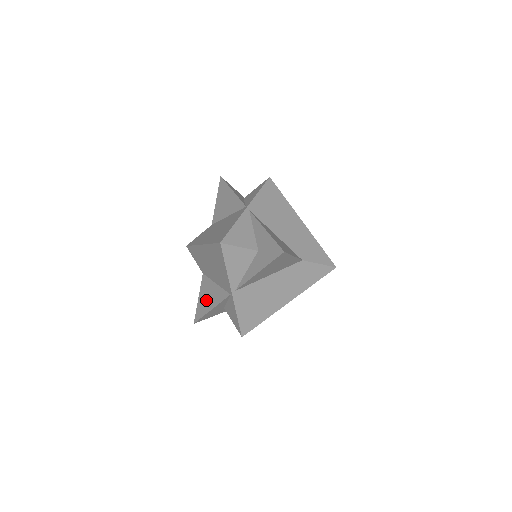
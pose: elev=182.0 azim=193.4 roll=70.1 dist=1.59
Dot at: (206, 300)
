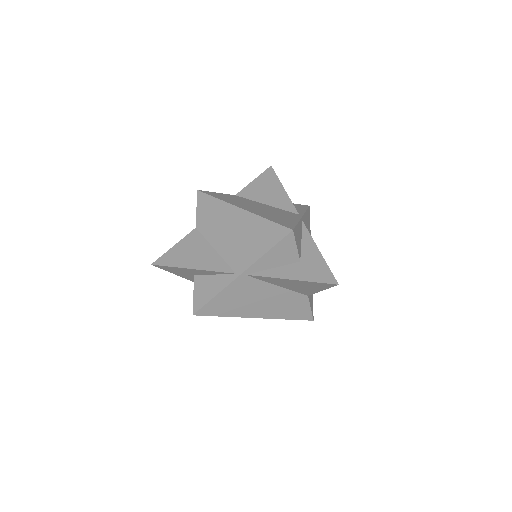
Dot at: (189, 255)
